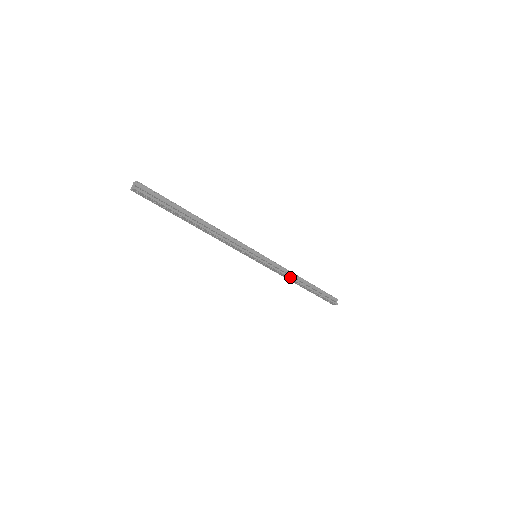
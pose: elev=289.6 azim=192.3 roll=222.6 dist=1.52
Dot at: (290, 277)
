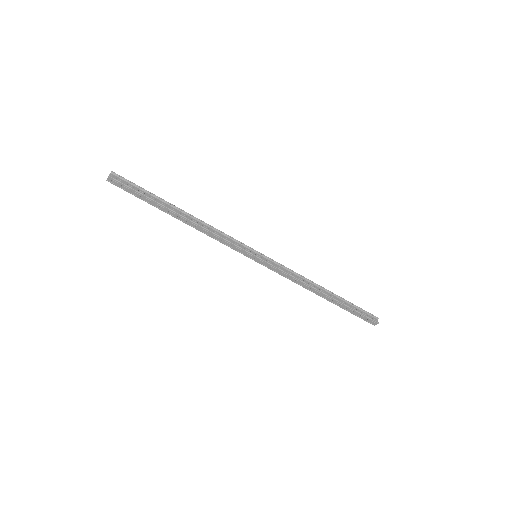
Dot at: (304, 282)
